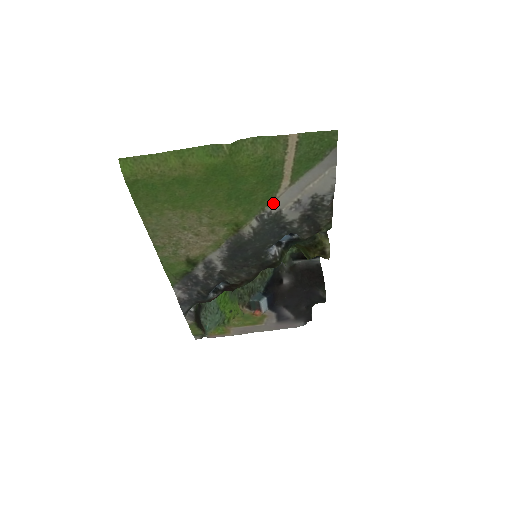
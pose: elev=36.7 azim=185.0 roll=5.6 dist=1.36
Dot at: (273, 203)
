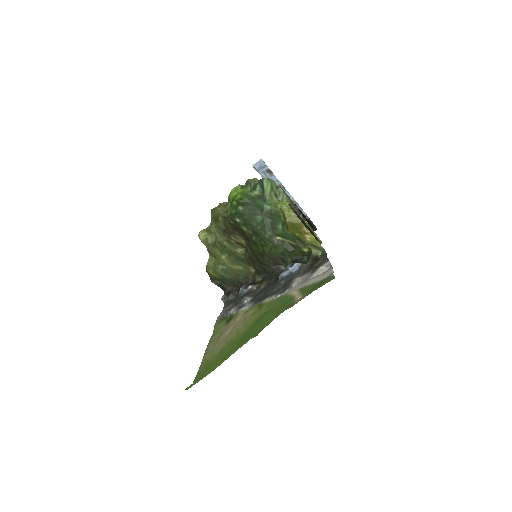
Dot at: (286, 294)
